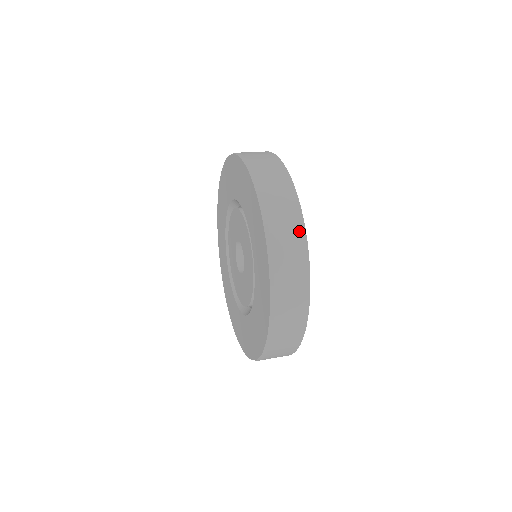
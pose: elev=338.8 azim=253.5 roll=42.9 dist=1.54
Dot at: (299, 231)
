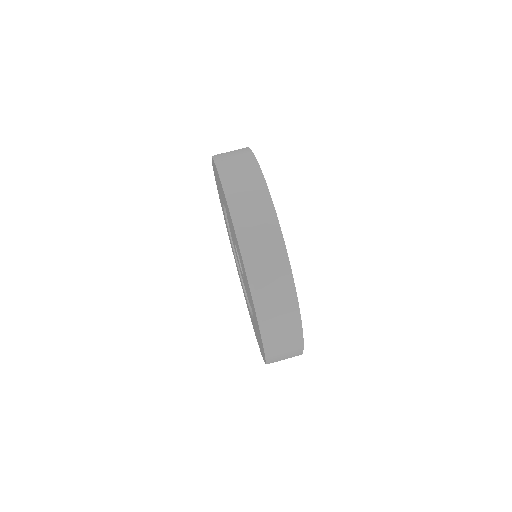
Dot at: (297, 342)
